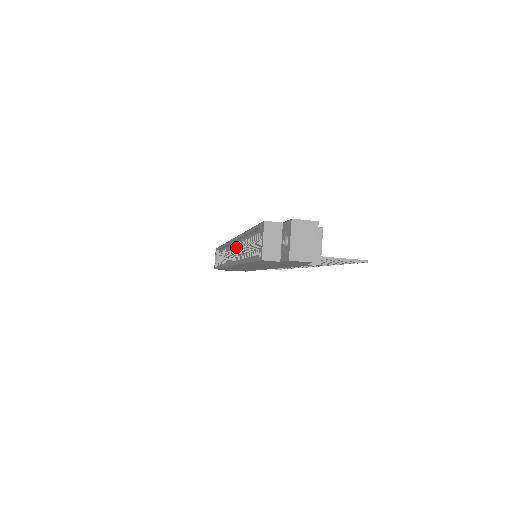
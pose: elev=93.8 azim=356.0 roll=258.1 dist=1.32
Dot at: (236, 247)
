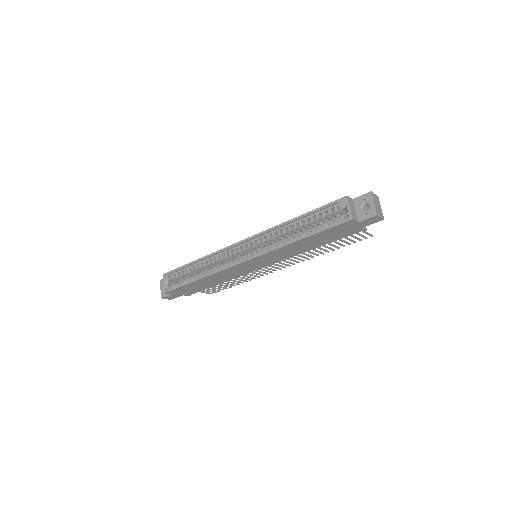
Dot at: (250, 245)
